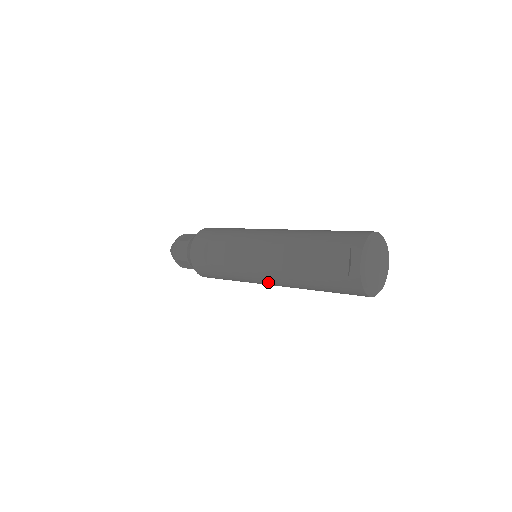
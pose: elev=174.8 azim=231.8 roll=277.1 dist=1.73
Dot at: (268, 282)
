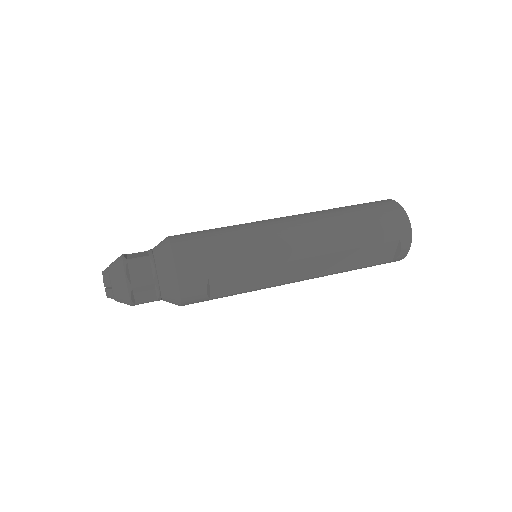
Dot at: occluded
